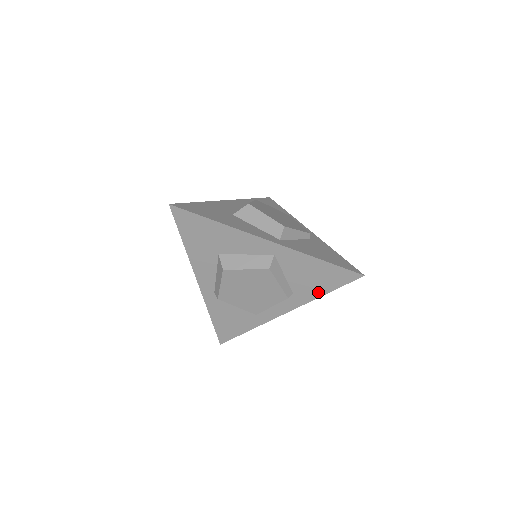
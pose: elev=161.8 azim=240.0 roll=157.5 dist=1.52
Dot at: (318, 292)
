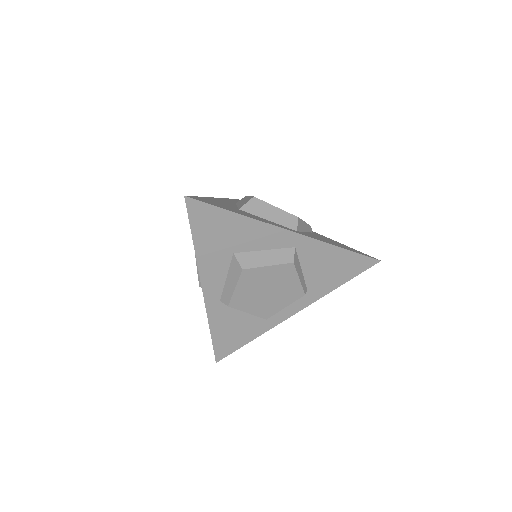
Dot at: (333, 285)
